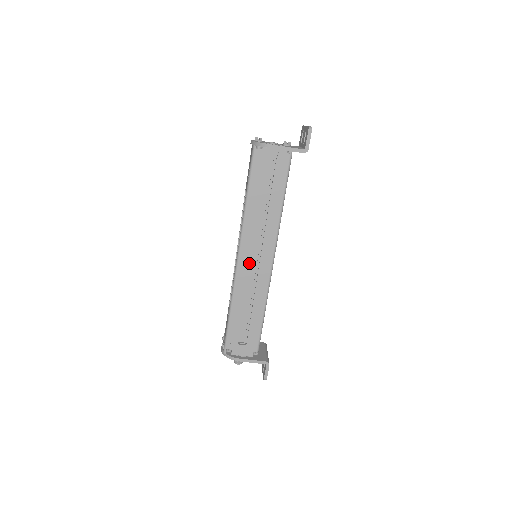
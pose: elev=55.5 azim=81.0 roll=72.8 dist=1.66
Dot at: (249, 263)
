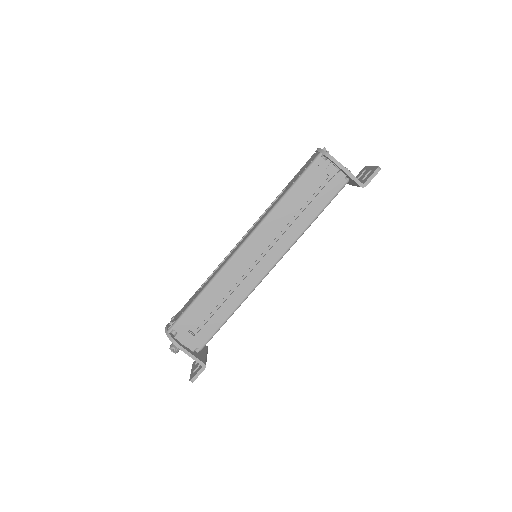
Dot at: (248, 257)
